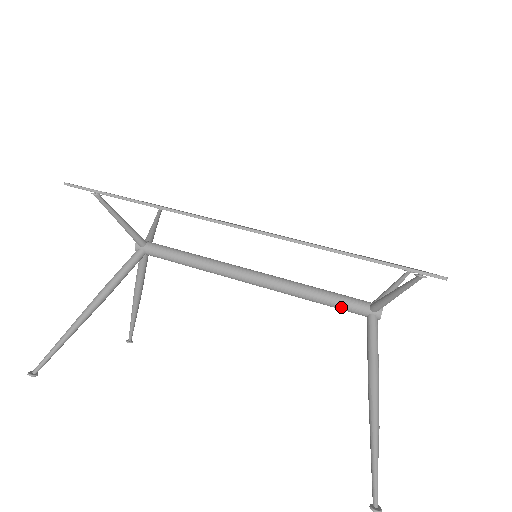
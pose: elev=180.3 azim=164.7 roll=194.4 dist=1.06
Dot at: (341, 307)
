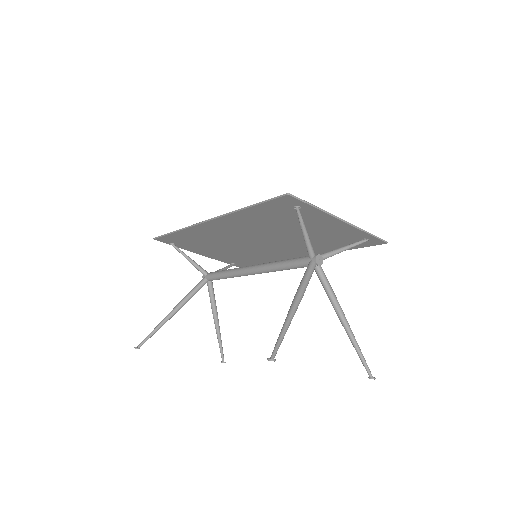
Dot at: (295, 265)
